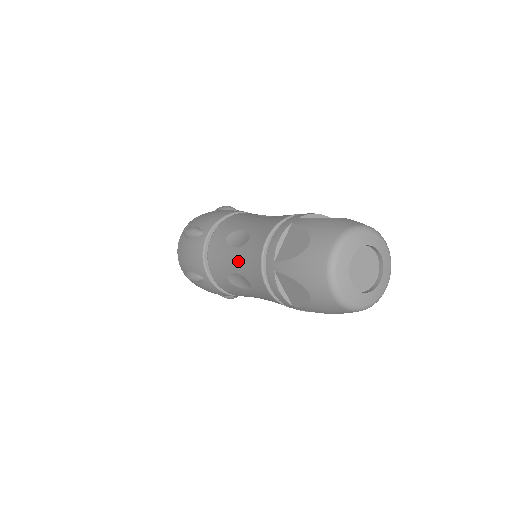
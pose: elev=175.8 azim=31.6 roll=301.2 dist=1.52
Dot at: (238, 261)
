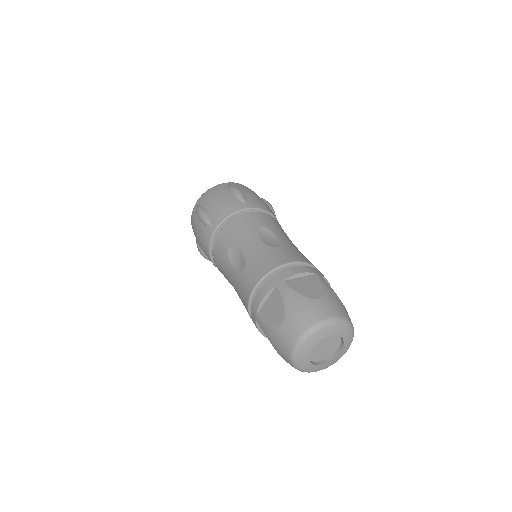
Dot at: (234, 281)
